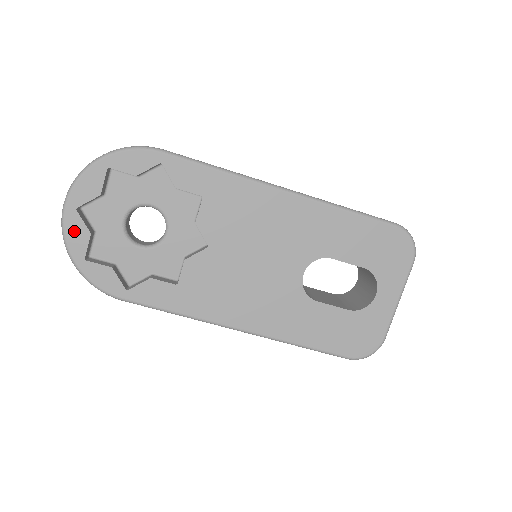
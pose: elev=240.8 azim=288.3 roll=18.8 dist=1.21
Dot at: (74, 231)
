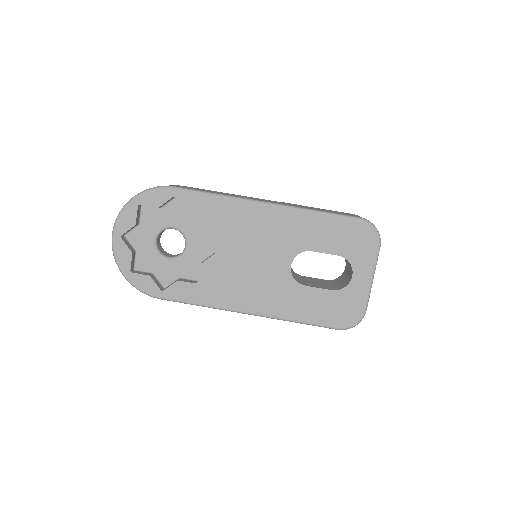
Dot at: (121, 252)
